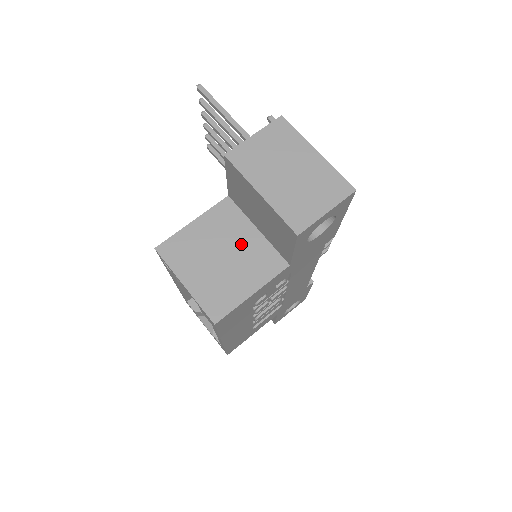
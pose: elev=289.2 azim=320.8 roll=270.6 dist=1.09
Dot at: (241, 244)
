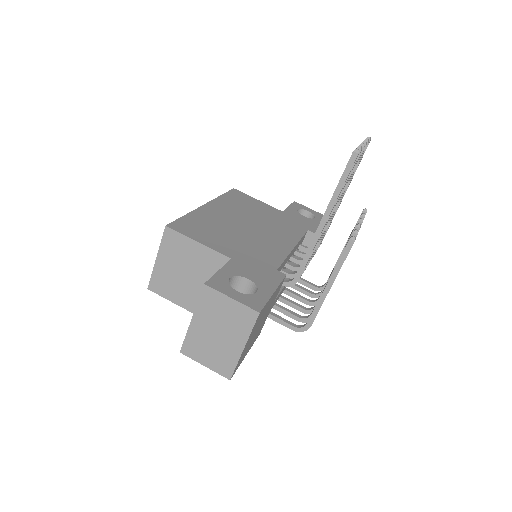
Dot at: (202, 284)
